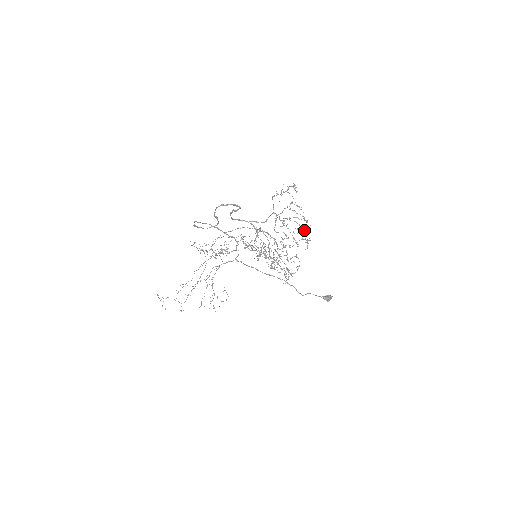
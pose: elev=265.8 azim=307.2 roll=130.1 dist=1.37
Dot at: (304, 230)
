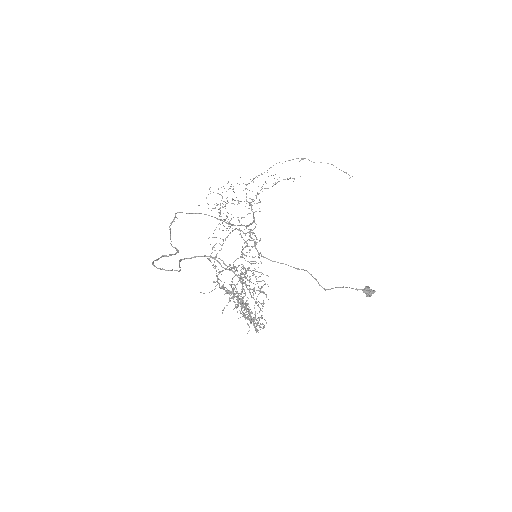
Dot at: occluded
